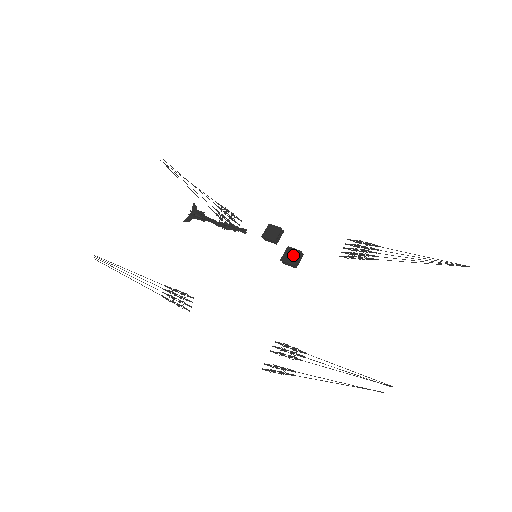
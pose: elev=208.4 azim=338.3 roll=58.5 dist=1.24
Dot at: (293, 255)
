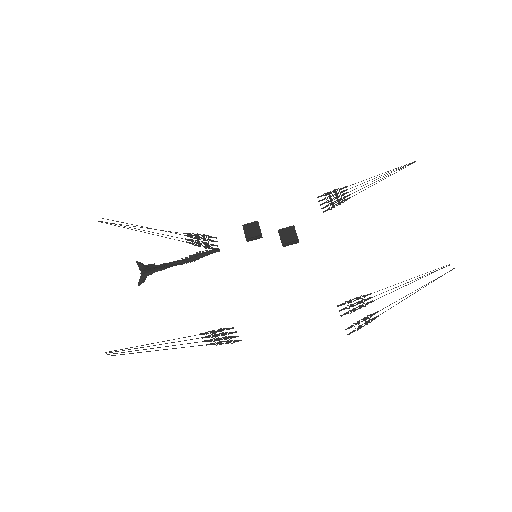
Dot at: (289, 233)
